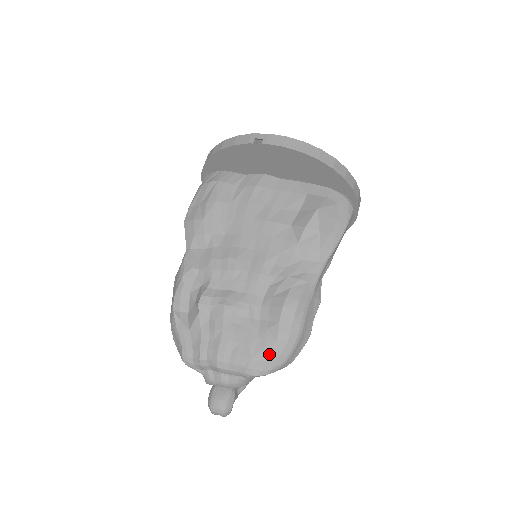
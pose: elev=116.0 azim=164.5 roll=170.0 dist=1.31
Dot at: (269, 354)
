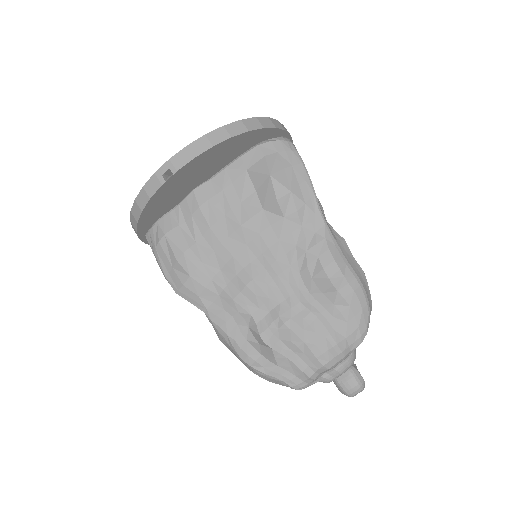
Dot at: (354, 320)
